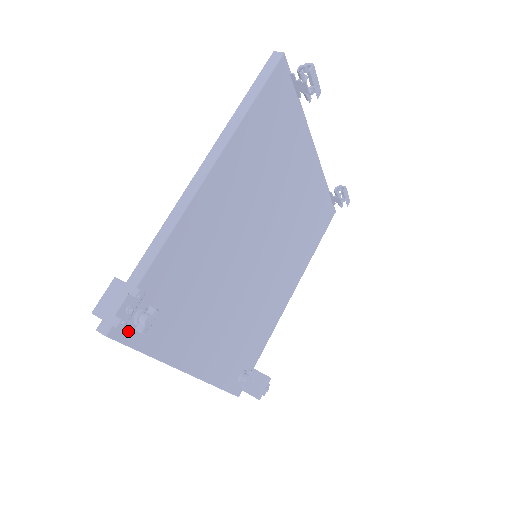
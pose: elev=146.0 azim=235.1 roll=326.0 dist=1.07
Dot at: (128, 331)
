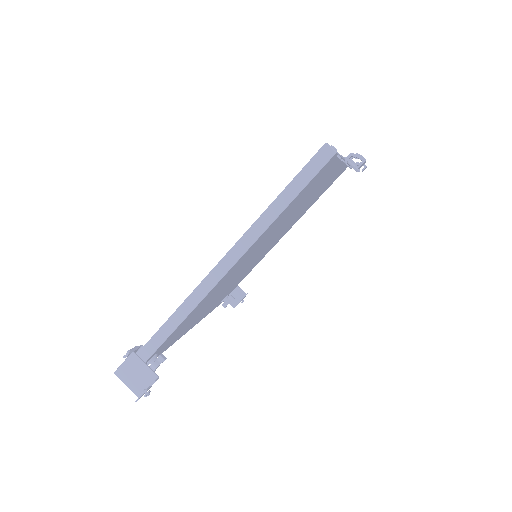
Dot at: occluded
